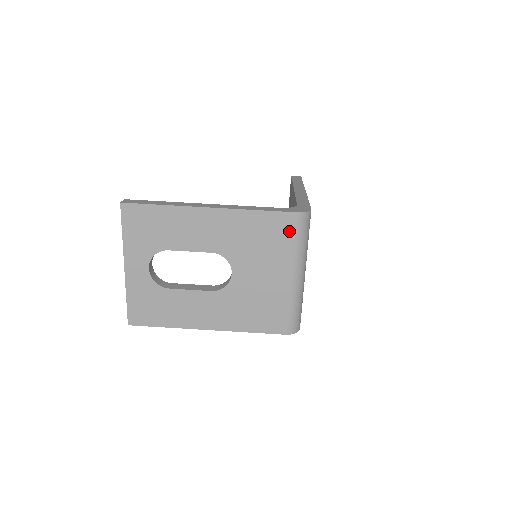
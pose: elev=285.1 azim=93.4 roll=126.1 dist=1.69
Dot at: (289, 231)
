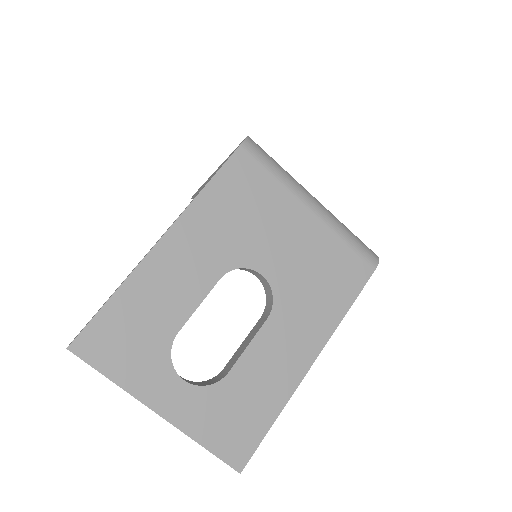
Dot at: (256, 170)
